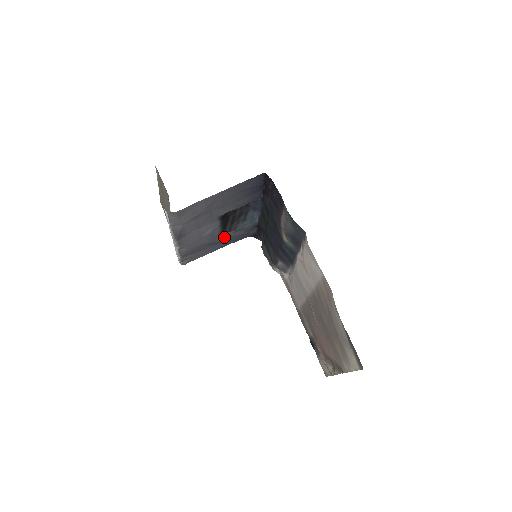
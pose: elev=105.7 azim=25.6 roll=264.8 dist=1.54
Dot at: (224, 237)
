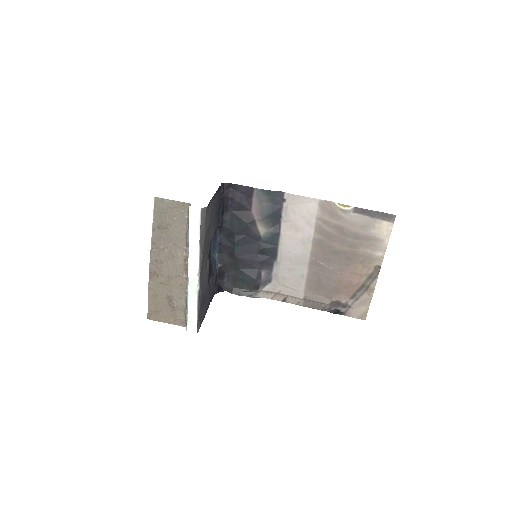
Dot at: (209, 286)
